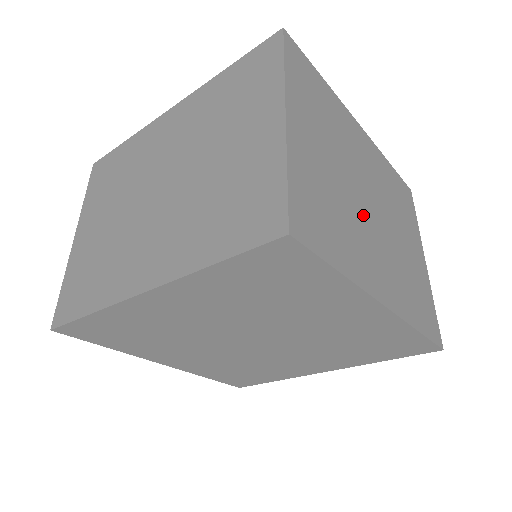
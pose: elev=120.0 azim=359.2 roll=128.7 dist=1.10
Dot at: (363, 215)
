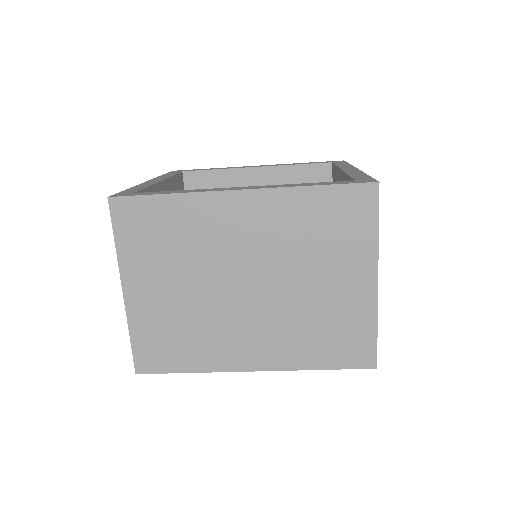
Dot at: (229, 307)
